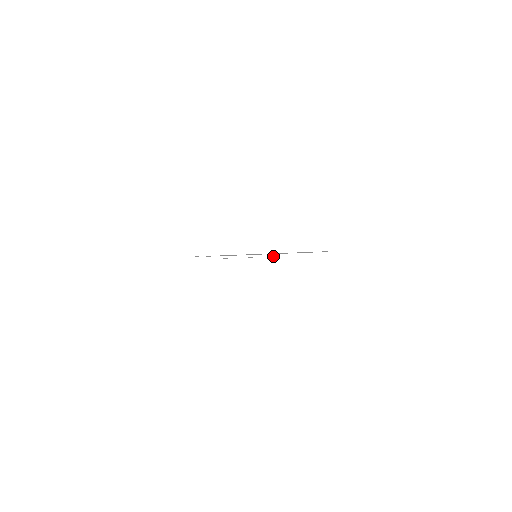
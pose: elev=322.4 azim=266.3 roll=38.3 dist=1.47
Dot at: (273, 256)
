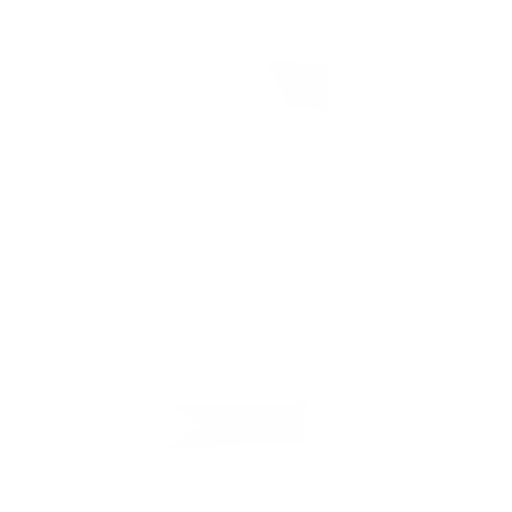
Dot at: (282, 403)
